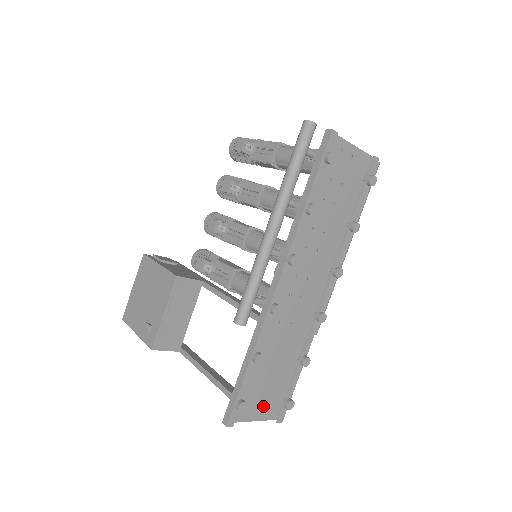
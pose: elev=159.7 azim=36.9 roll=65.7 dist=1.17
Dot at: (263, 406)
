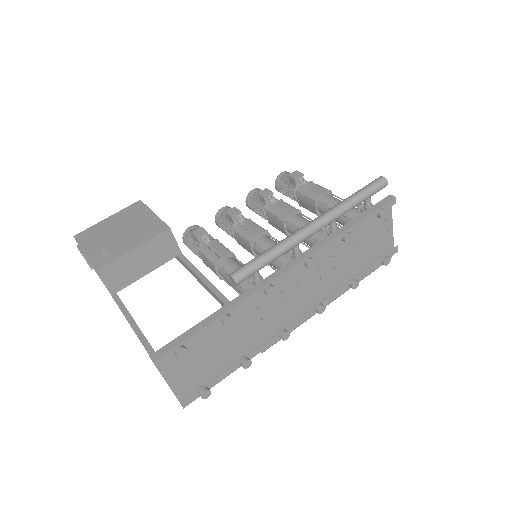
Dot at: (184, 376)
